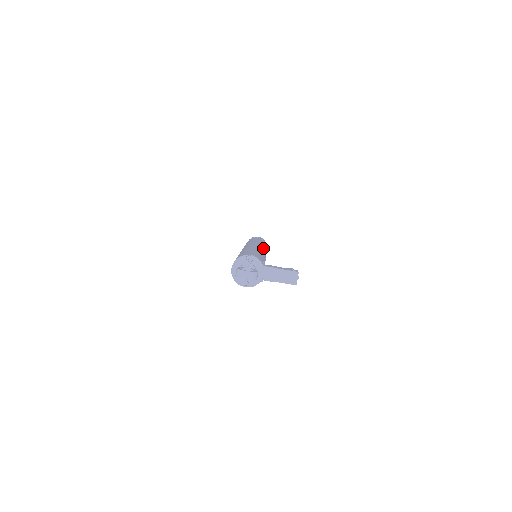
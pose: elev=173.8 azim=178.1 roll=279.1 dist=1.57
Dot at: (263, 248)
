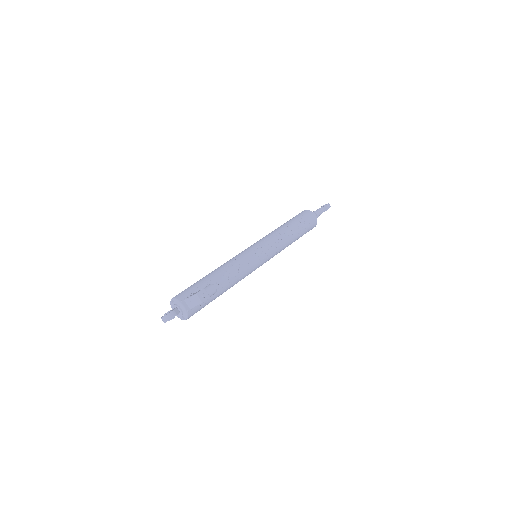
Dot at: (254, 247)
